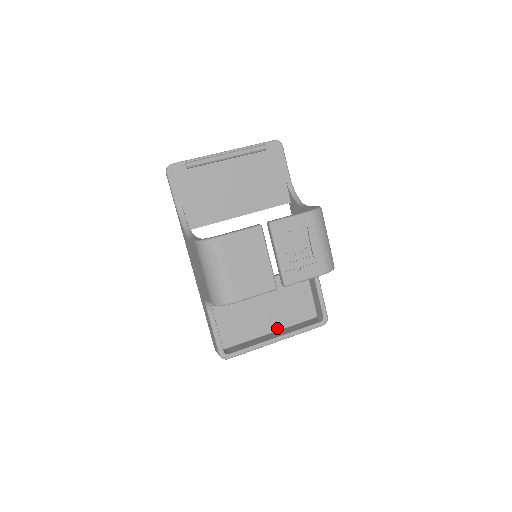
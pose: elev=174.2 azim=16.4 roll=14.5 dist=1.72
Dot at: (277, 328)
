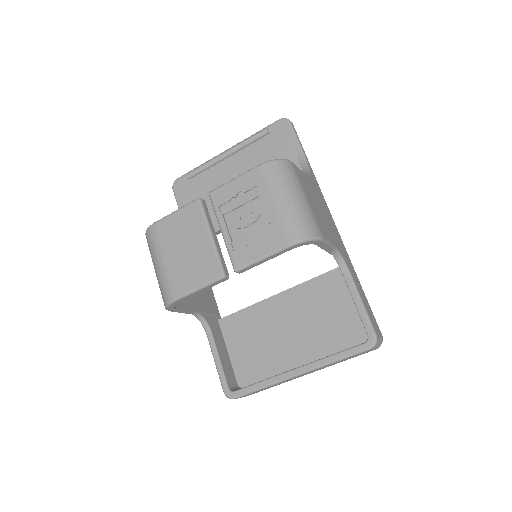
Dot at: (311, 359)
